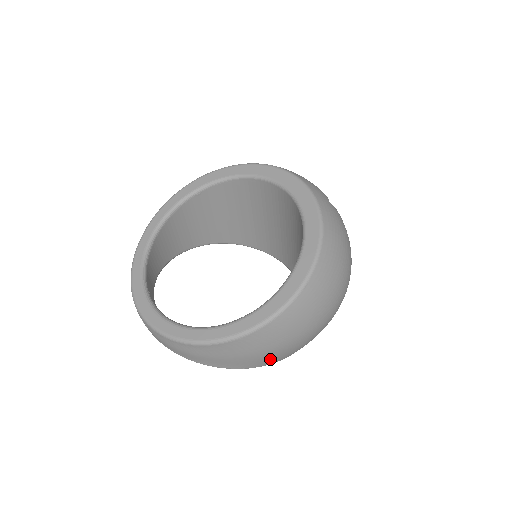
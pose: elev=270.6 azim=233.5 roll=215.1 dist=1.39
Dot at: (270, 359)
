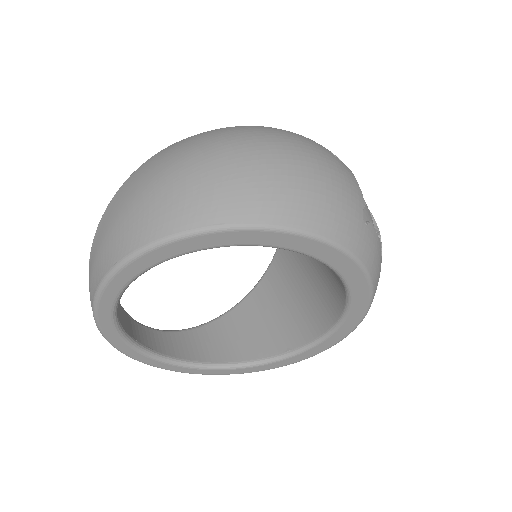
Dot at: occluded
